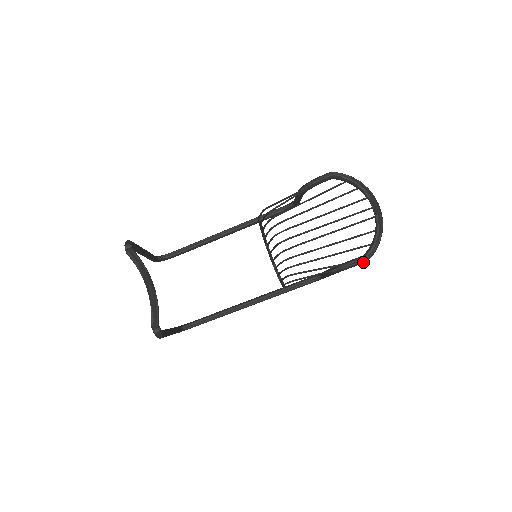
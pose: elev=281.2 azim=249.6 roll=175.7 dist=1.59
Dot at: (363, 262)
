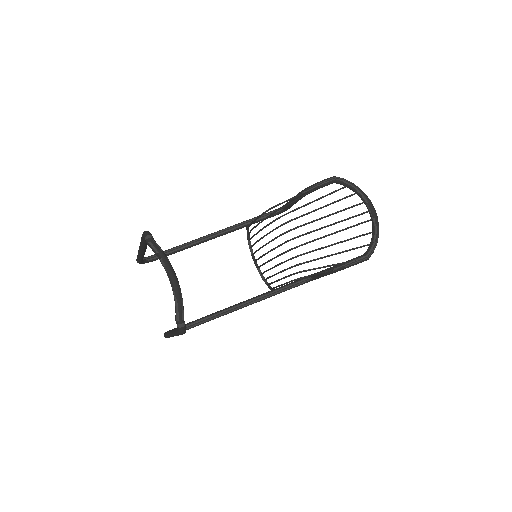
Dot at: (365, 260)
